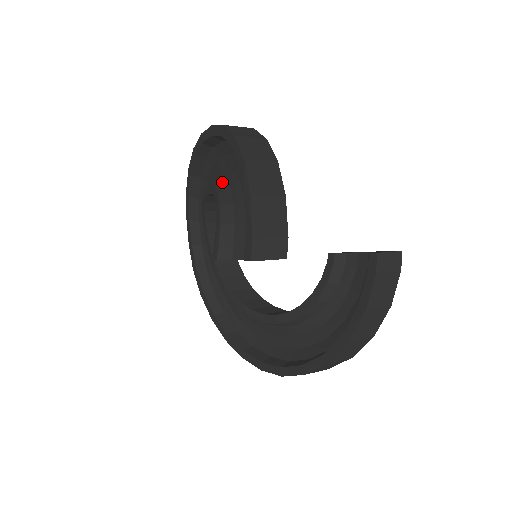
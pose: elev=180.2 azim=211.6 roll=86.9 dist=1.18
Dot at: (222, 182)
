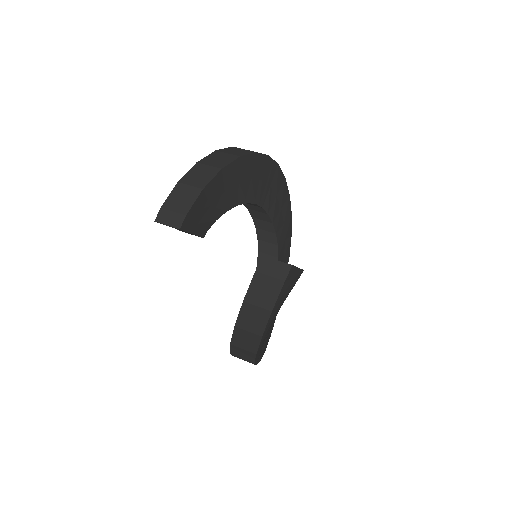
Dot at: occluded
